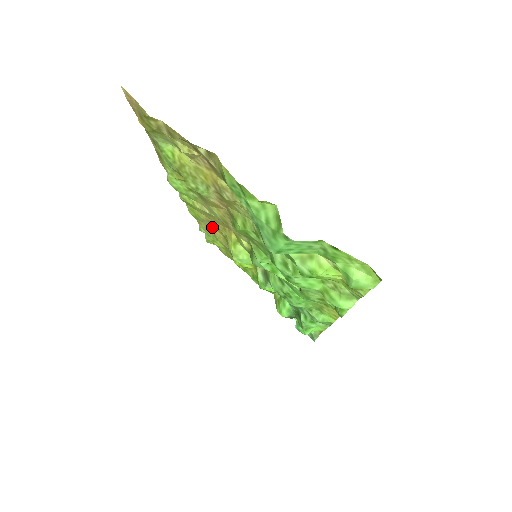
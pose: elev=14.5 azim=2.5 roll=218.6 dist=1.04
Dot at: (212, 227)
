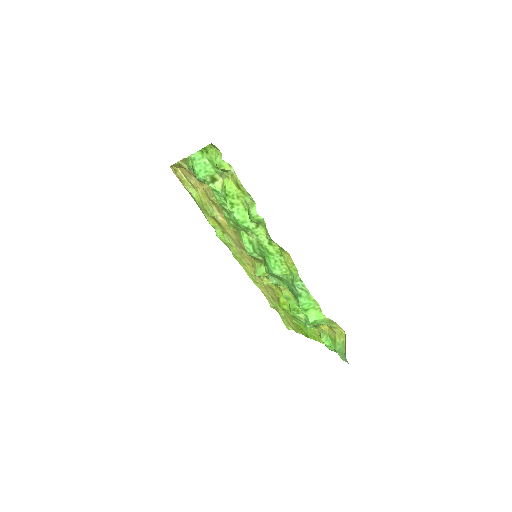
Dot at: (262, 282)
